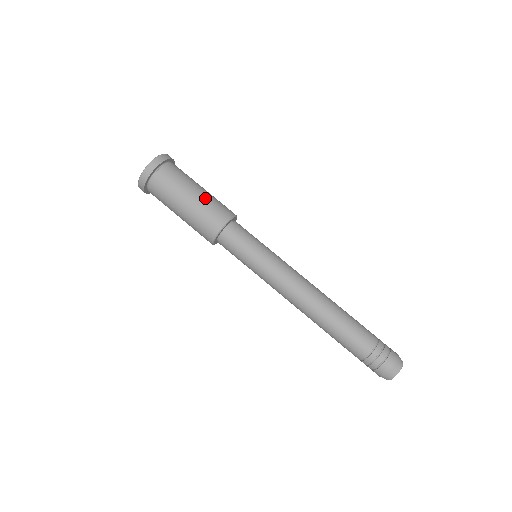
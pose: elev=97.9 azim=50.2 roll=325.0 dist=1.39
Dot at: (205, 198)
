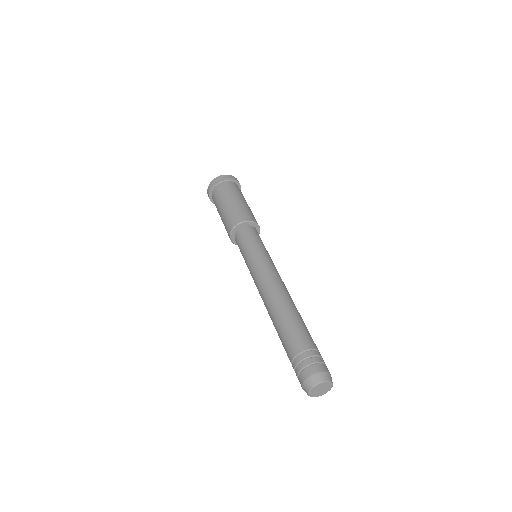
Dot at: (239, 204)
